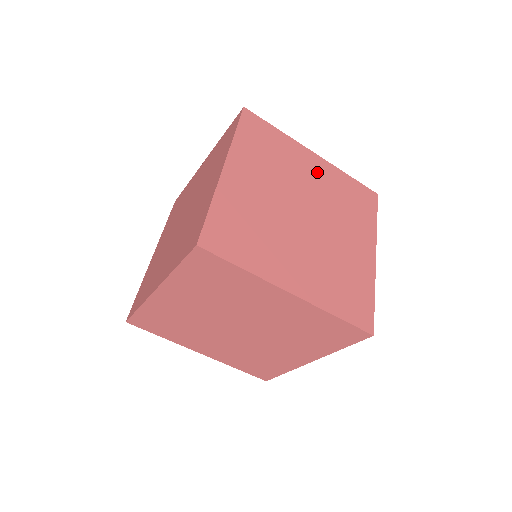
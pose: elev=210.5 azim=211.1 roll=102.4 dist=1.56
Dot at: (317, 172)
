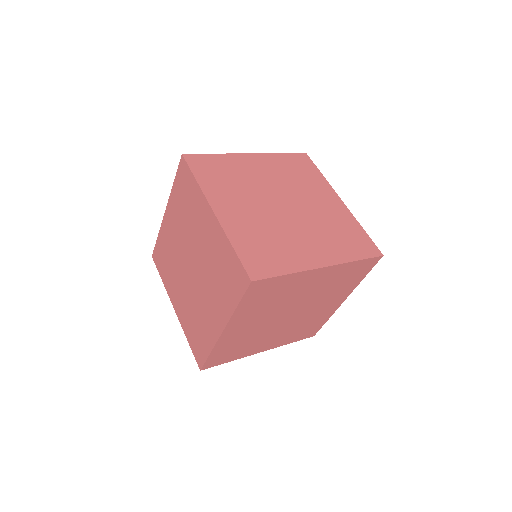
Dot at: (329, 205)
